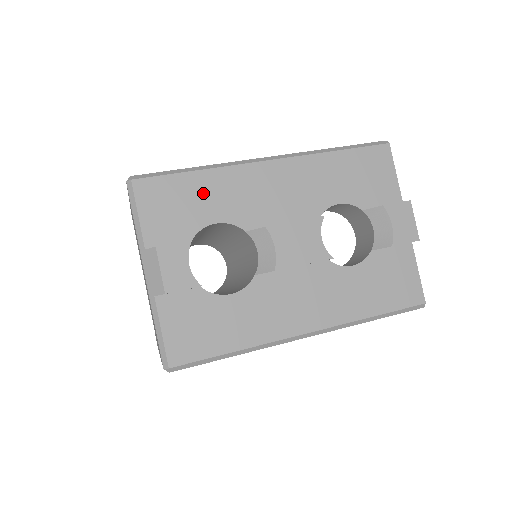
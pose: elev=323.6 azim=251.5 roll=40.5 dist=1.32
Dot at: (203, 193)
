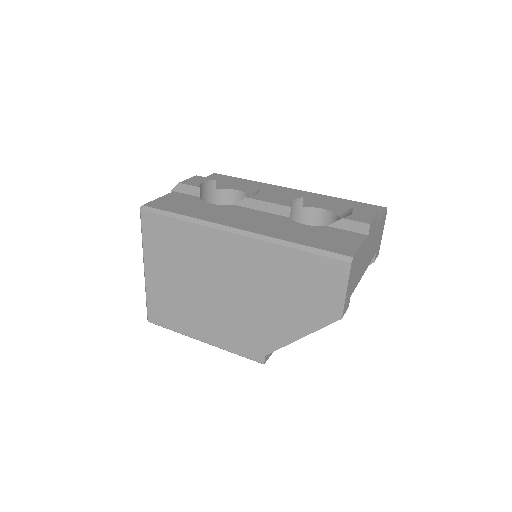
Dot at: (243, 184)
